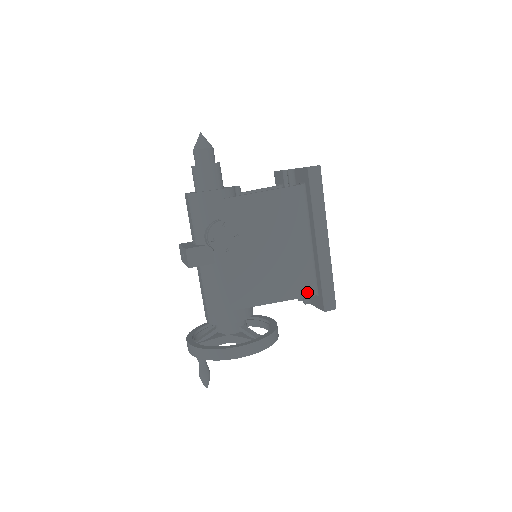
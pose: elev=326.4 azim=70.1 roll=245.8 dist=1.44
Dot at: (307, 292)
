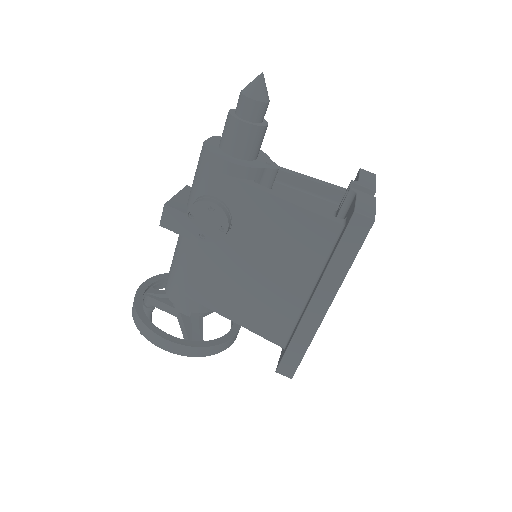
Dot at: (274, 337)
